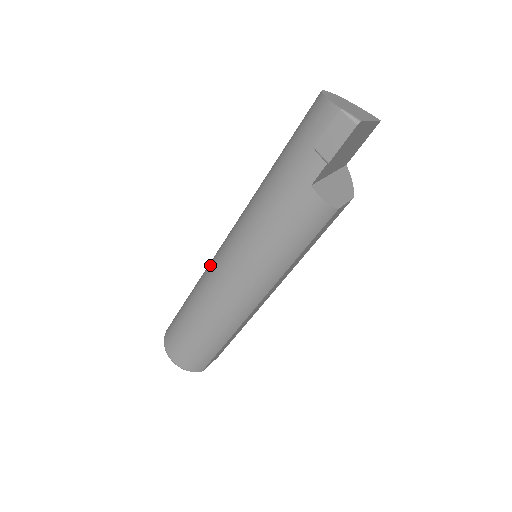
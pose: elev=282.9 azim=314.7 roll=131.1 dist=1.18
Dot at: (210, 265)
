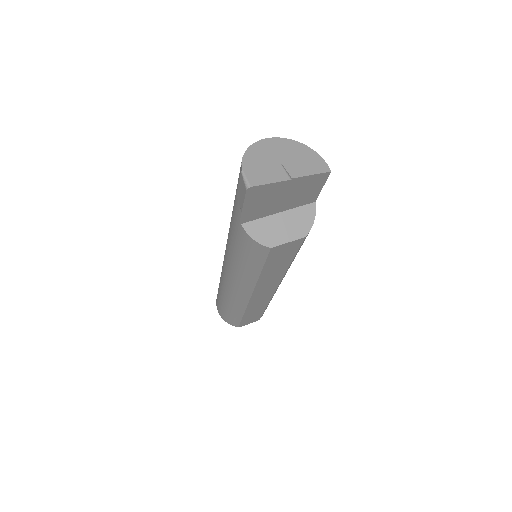
Dot at: occluded
